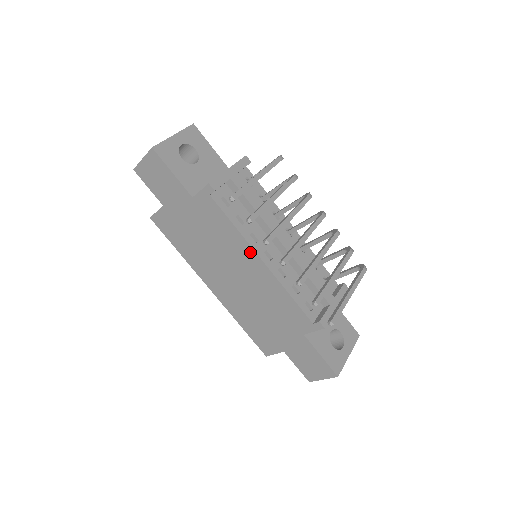
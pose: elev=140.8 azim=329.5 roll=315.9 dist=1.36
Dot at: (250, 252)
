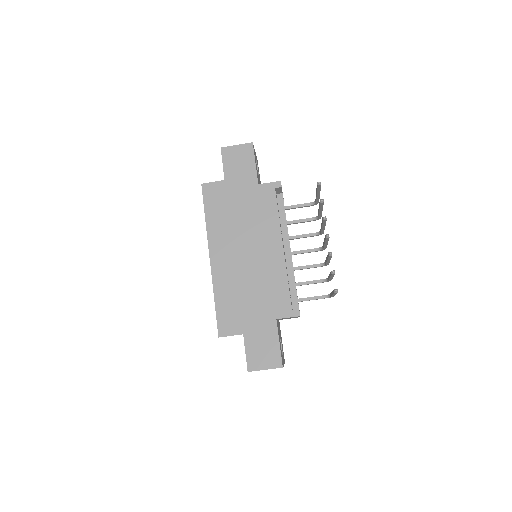
Dot at: (277, 238)
